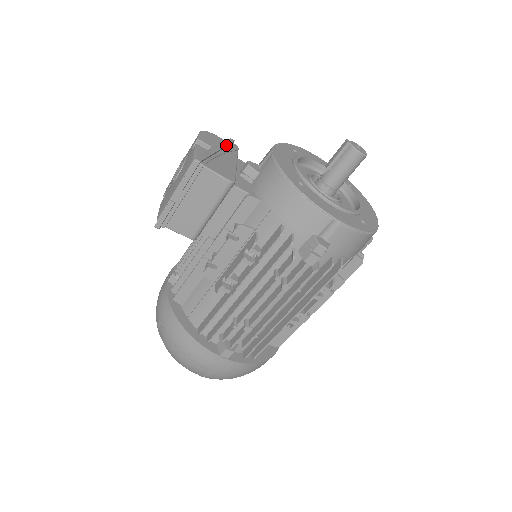
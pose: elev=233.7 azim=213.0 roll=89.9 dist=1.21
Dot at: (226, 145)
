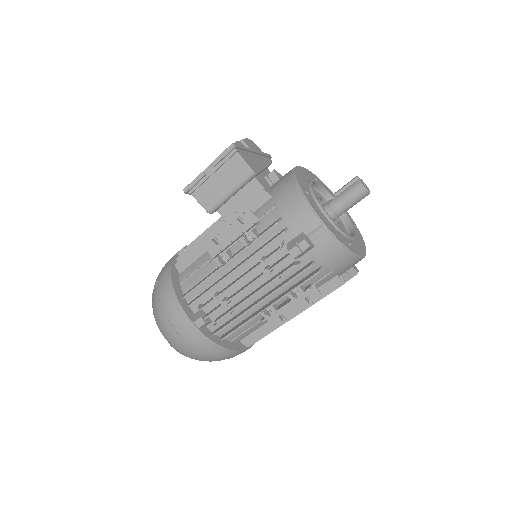
Dot at: (263, 154)
